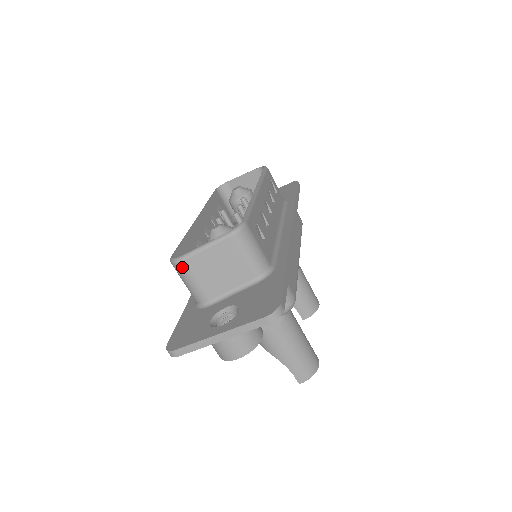
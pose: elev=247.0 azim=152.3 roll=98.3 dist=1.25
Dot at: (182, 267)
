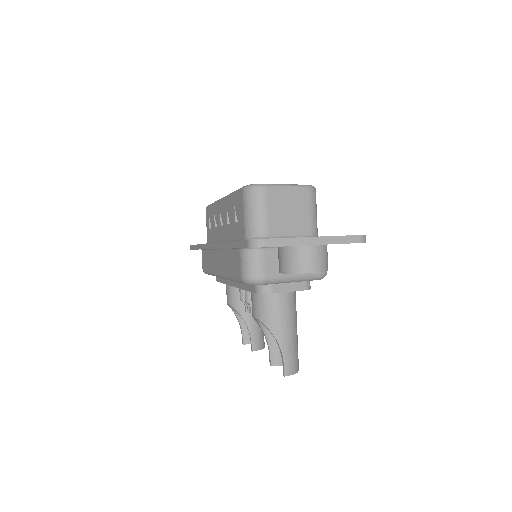
Dot at: (262, 193)
